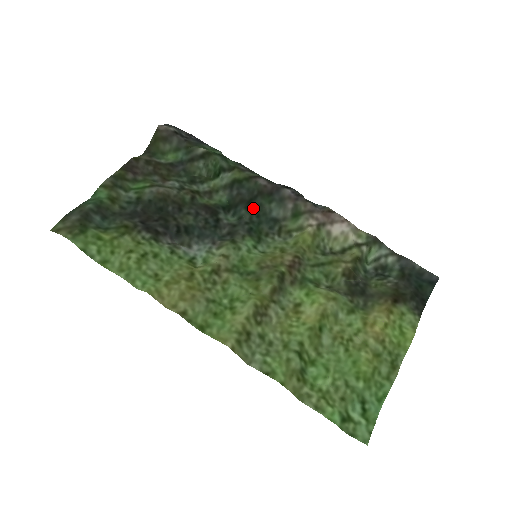
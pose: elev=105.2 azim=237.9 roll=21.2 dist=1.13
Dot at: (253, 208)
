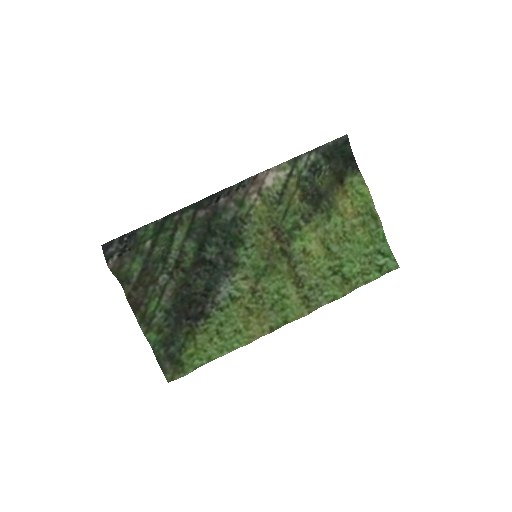
Dot at: (216, 231)
